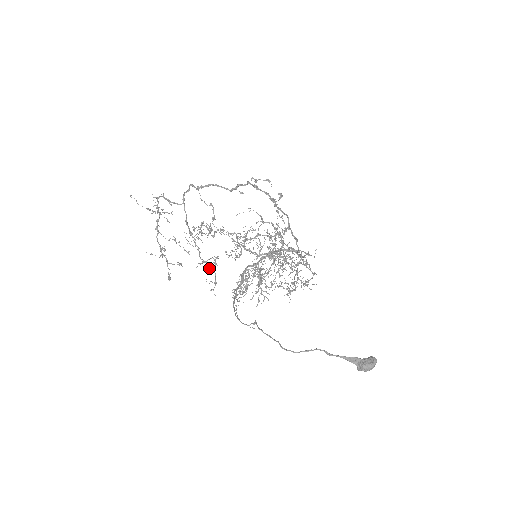
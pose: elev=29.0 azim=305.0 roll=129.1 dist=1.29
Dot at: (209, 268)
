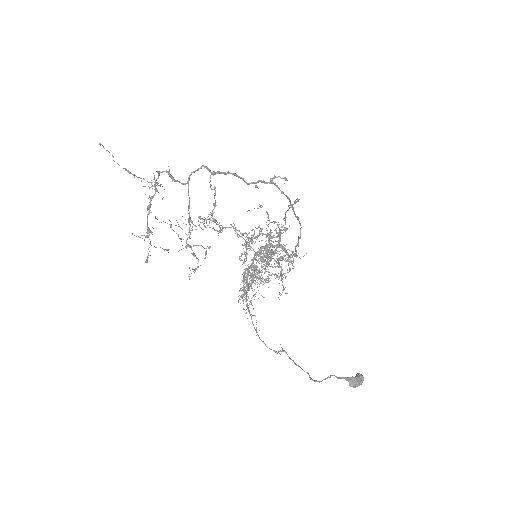
Dot at: (193, 254)
